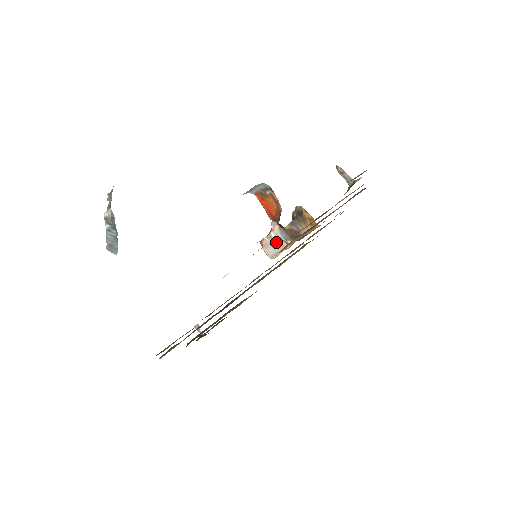
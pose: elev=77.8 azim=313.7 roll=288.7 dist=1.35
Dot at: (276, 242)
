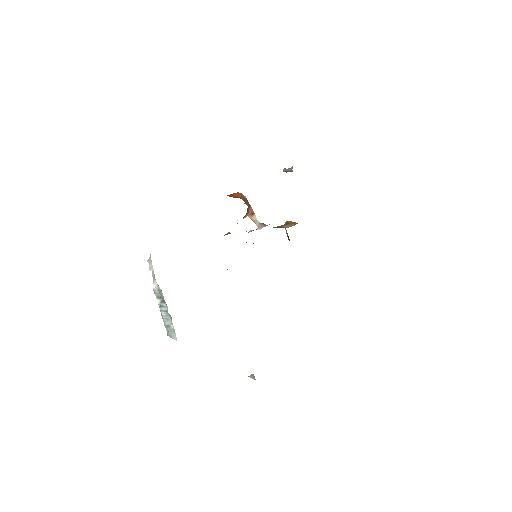
Dot at: (259, 229)
